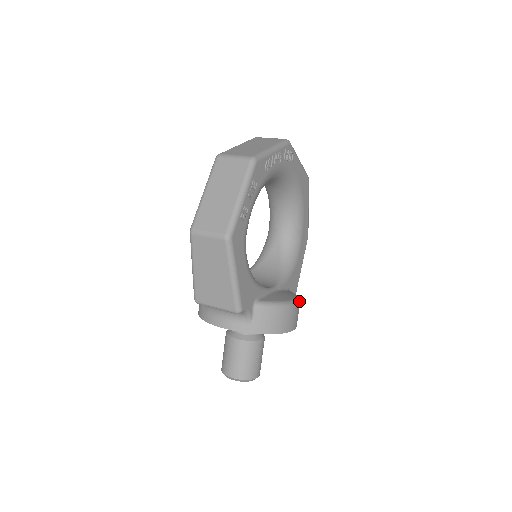
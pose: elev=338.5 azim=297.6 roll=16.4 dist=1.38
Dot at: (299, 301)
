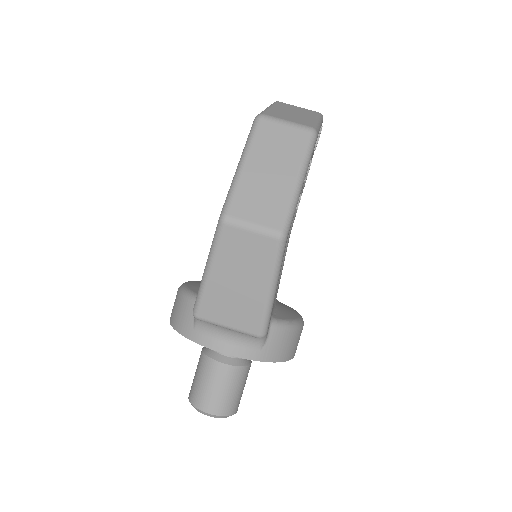
Dot at: occluded
